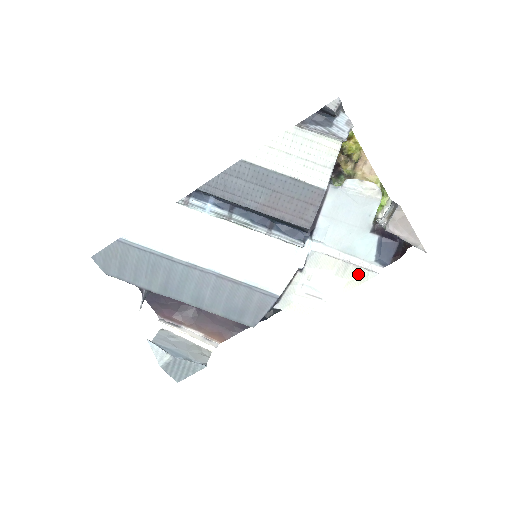
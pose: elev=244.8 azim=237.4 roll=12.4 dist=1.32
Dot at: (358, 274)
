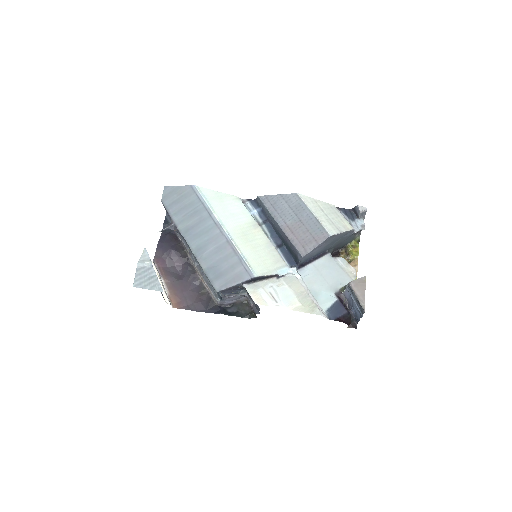
Dot at: (311, 306)
